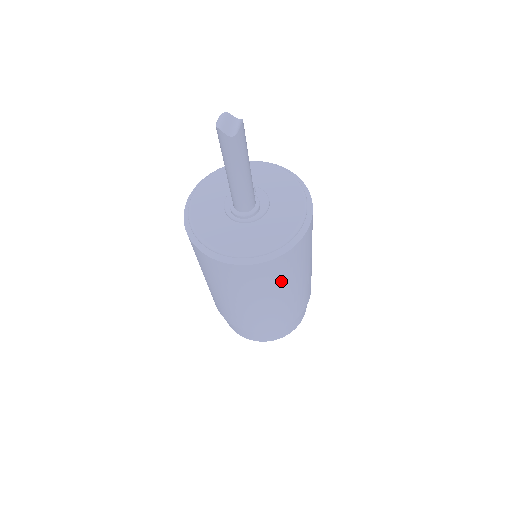
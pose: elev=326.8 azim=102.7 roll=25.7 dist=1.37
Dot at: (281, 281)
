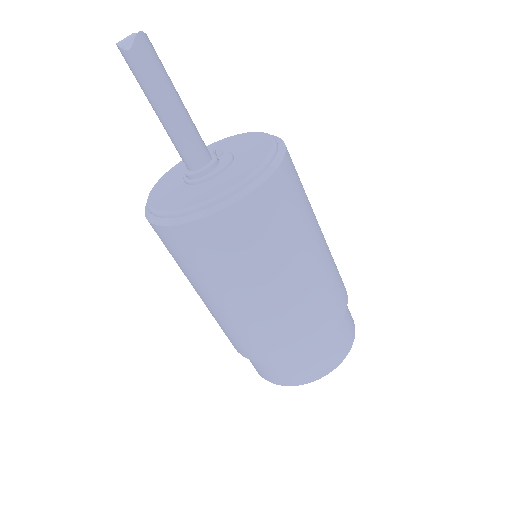
Dot at: (242, 263)
